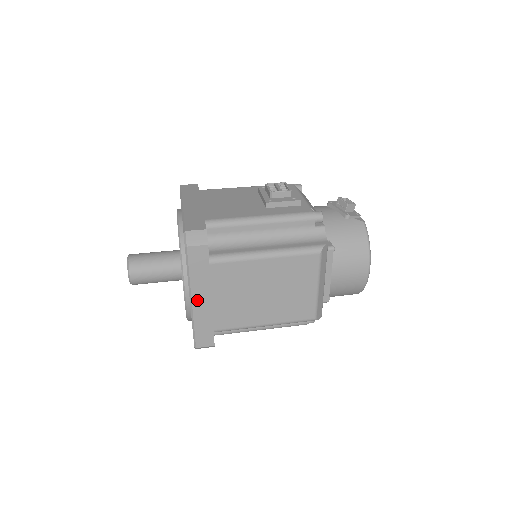
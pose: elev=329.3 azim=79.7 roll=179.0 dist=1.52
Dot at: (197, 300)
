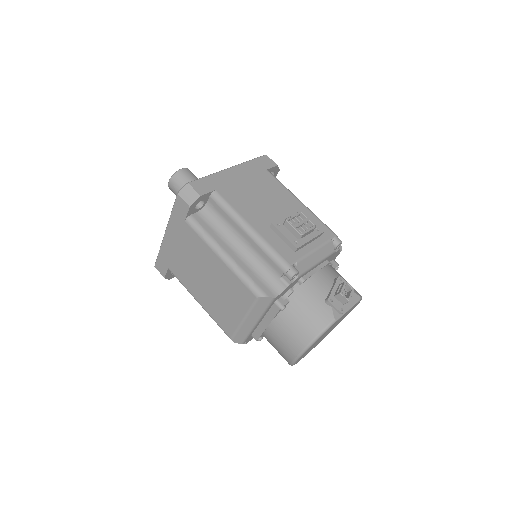
Dot at: (168, 236)
